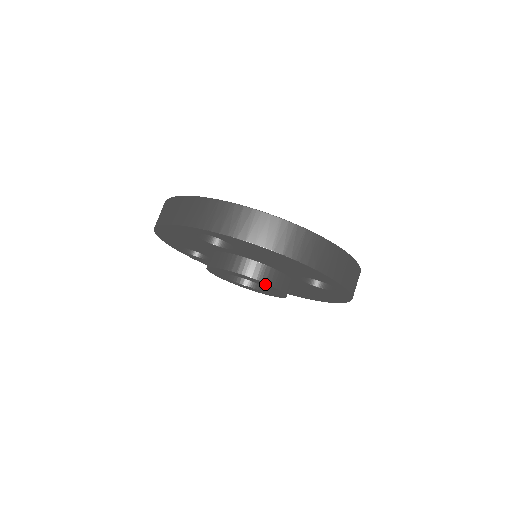
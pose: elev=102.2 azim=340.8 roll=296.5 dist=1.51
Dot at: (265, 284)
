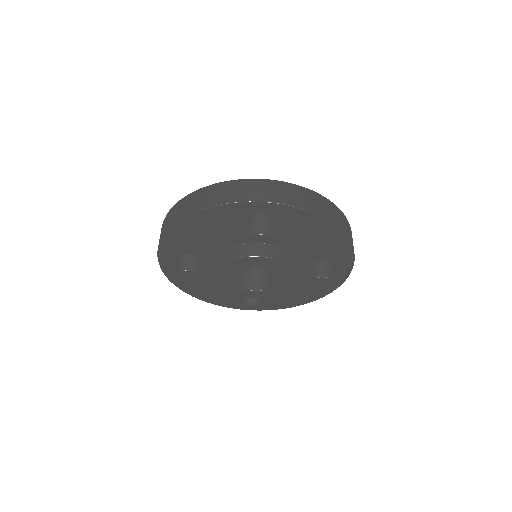
Dot at: (288, 270)
